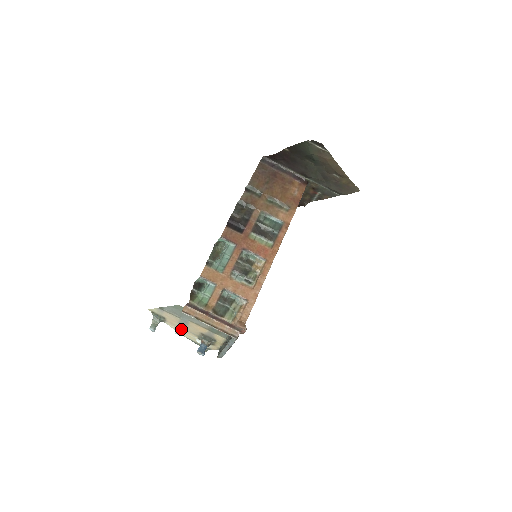
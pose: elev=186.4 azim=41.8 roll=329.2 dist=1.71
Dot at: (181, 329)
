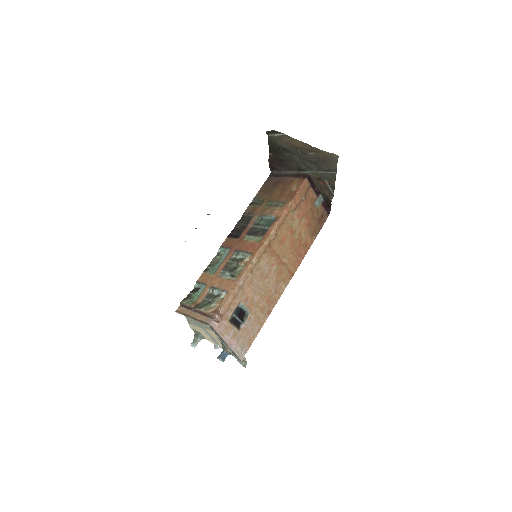
Dot at: (216, 343)
